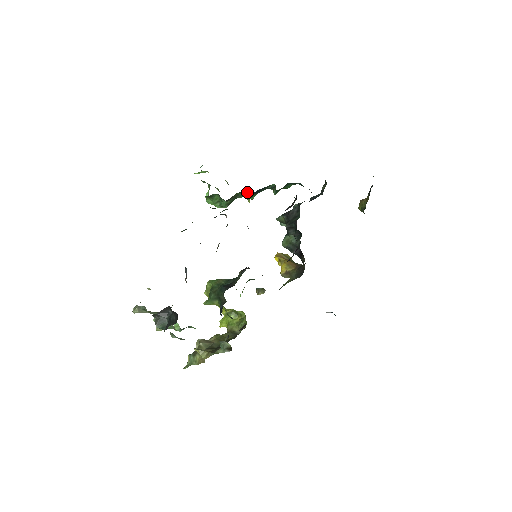
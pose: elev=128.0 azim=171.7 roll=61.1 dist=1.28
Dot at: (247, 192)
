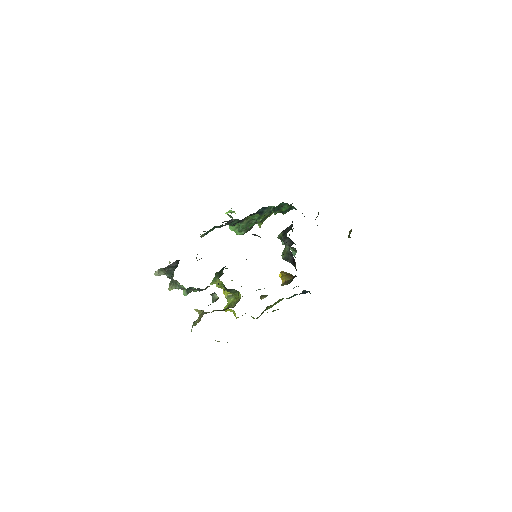
Dot at: (255, 215)
